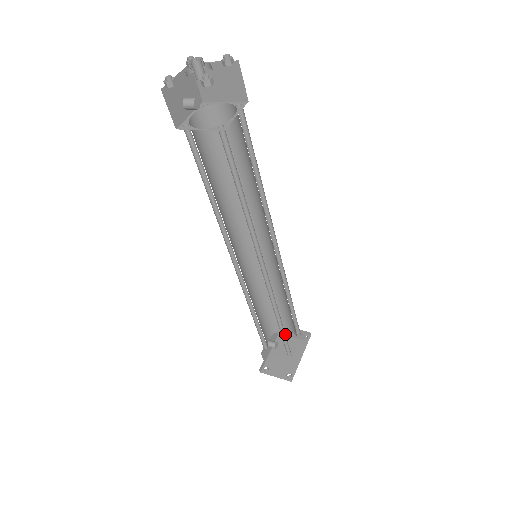
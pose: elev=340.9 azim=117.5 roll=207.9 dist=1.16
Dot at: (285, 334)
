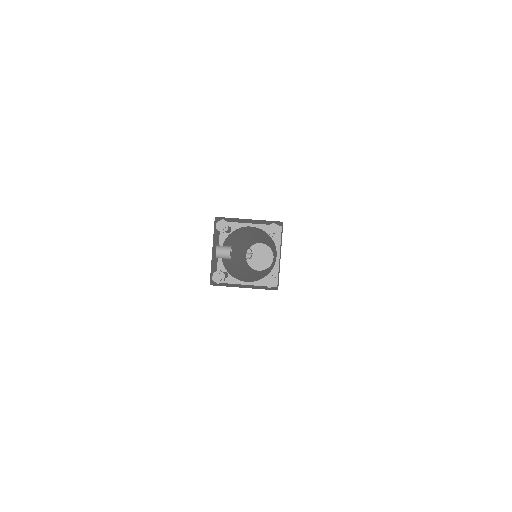
Dot at: occluded
